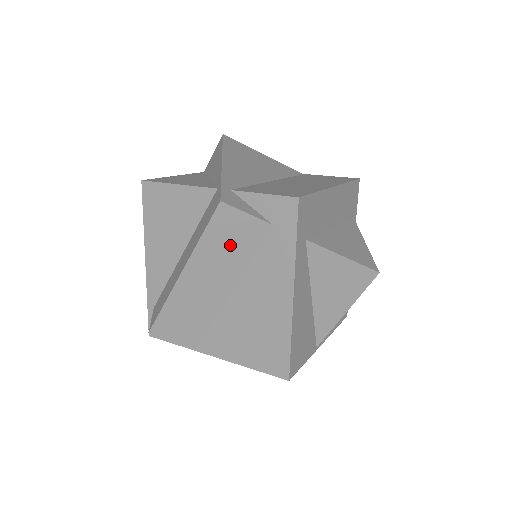
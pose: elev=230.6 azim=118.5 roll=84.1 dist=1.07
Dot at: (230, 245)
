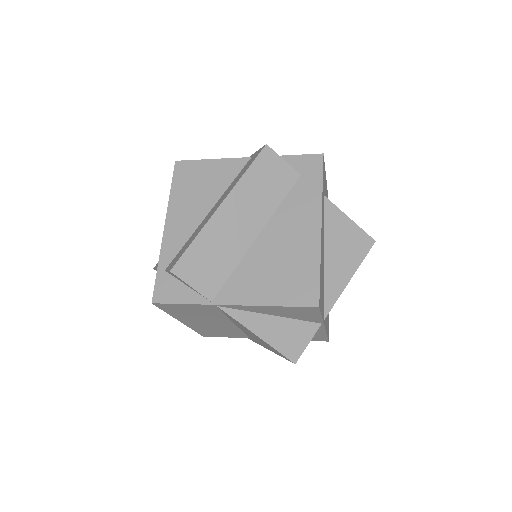
Dot at: (266, 186)
